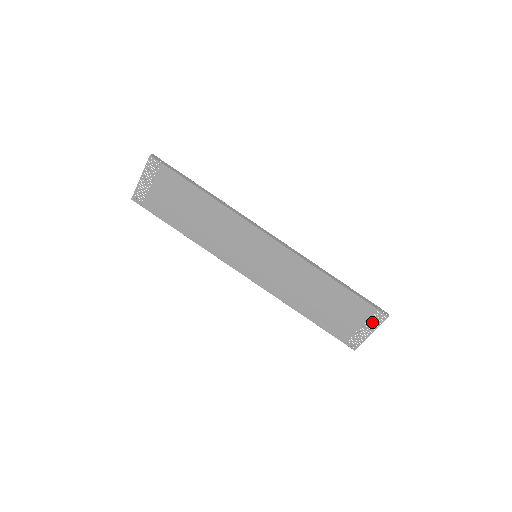
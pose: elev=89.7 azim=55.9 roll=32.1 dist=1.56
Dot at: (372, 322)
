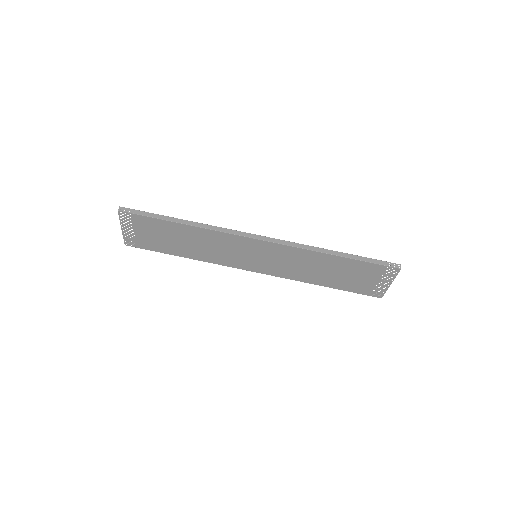
Dot at: occluded
